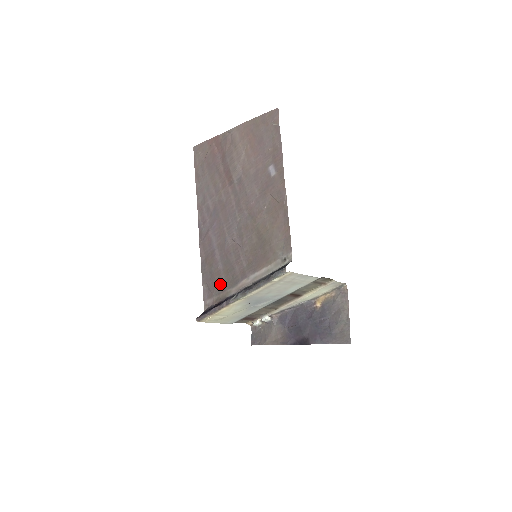
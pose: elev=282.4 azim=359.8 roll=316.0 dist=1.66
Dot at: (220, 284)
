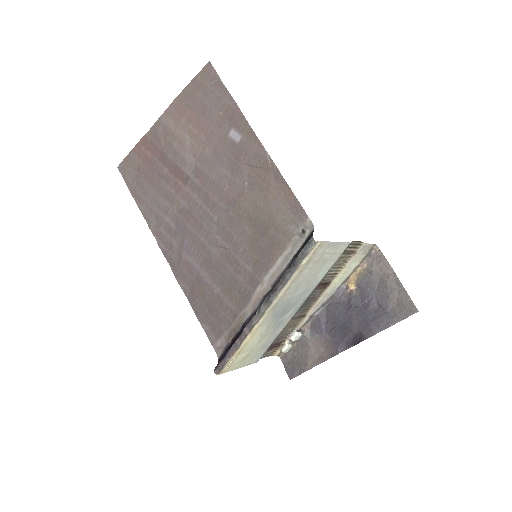
Dot at: (226, 312)
